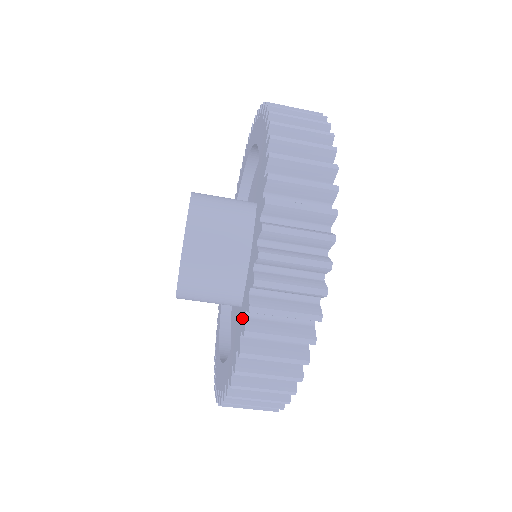
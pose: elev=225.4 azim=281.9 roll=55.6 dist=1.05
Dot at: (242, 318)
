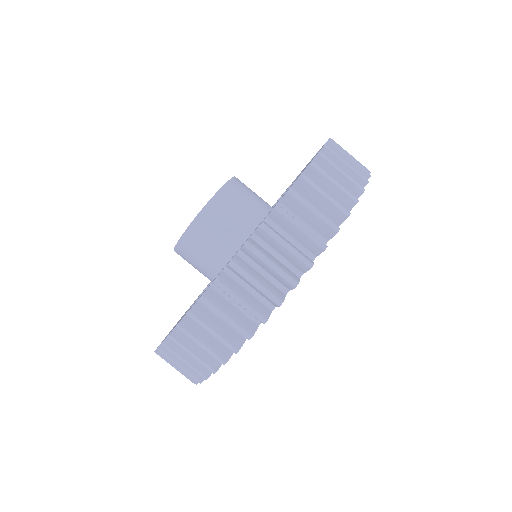
Dot at: occluded
